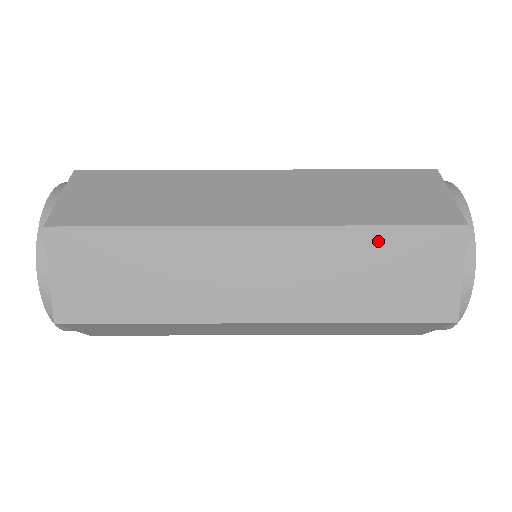
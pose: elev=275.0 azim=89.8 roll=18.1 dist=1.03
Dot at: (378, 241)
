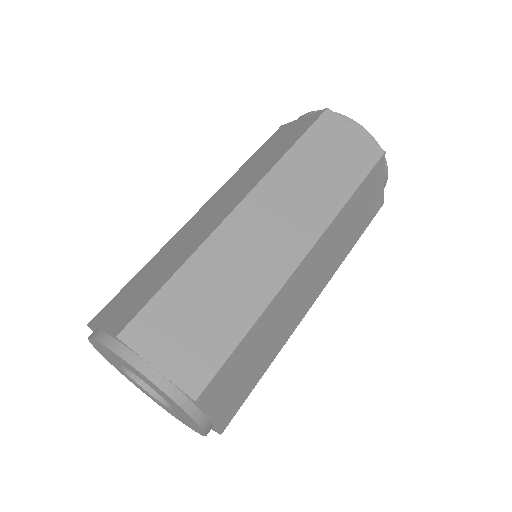
Dot at: (303, 151)
